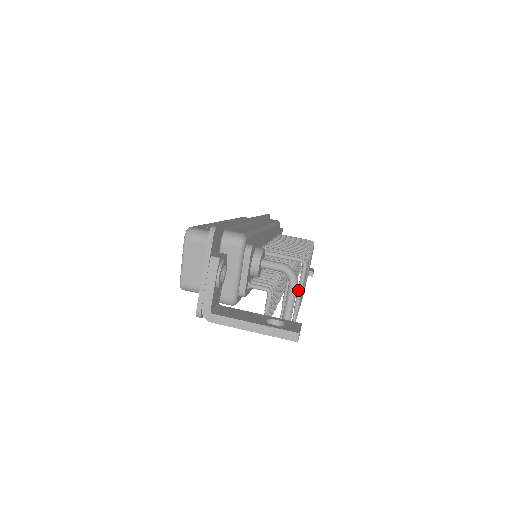
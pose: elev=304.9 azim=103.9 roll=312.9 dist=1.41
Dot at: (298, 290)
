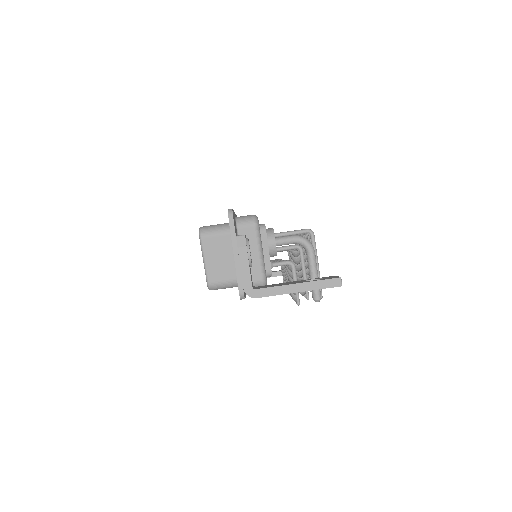
Dot at: occluded
